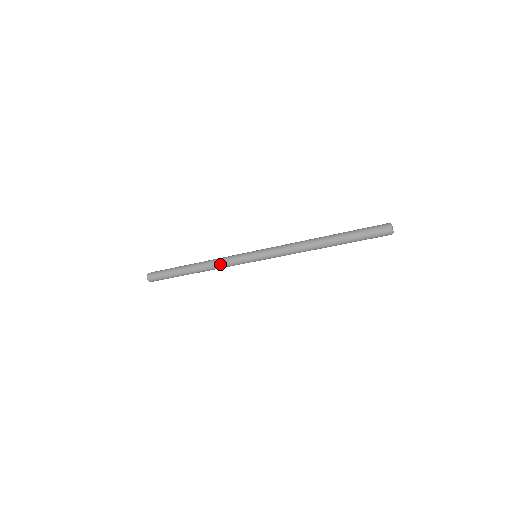
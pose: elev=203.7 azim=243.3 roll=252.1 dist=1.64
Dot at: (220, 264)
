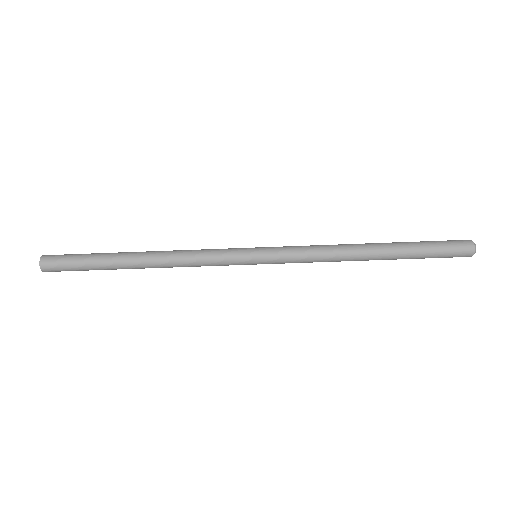
Dot at: (192, 260)
